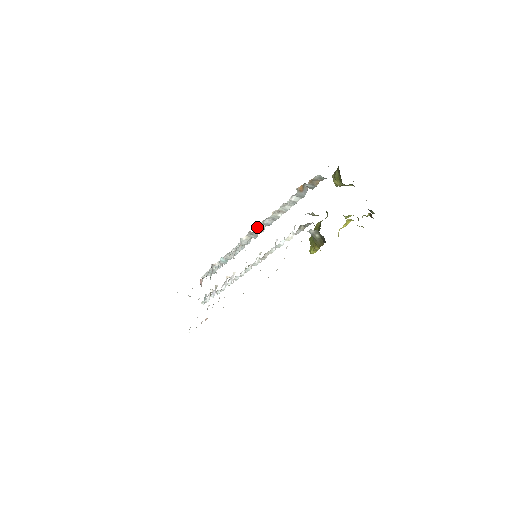
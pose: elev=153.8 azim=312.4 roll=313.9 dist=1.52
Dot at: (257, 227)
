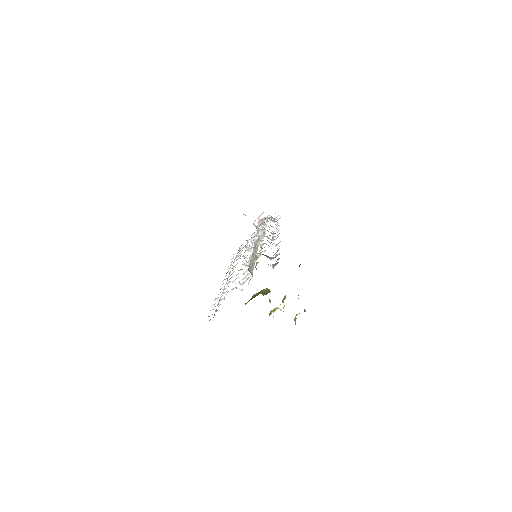
Dot at: (266, 236)
